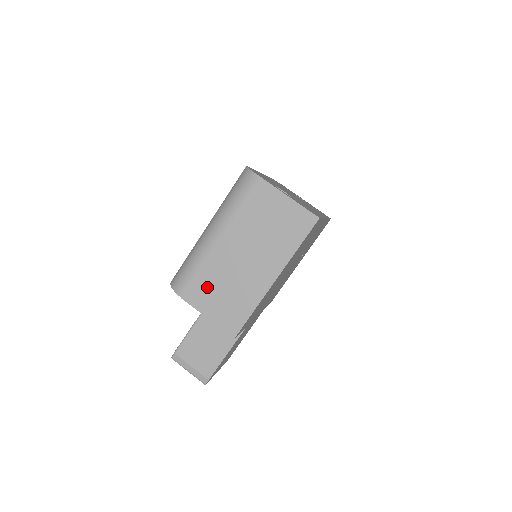
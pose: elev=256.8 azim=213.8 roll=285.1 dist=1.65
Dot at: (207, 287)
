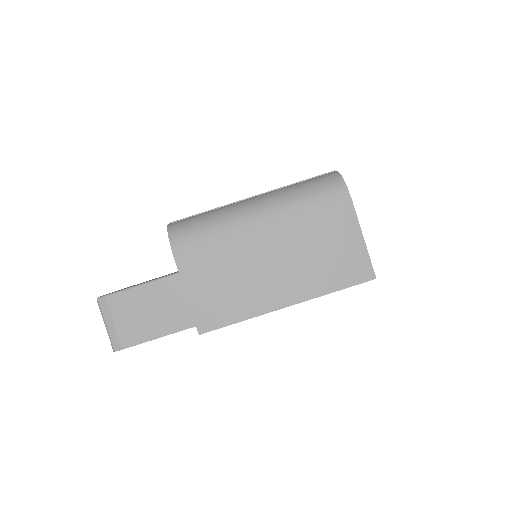
Dot at: (210, 261)
